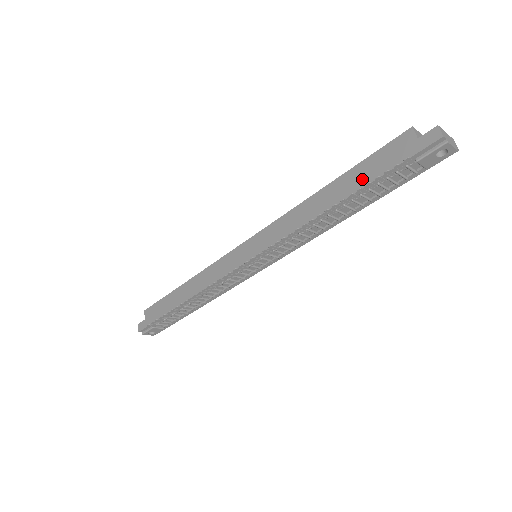
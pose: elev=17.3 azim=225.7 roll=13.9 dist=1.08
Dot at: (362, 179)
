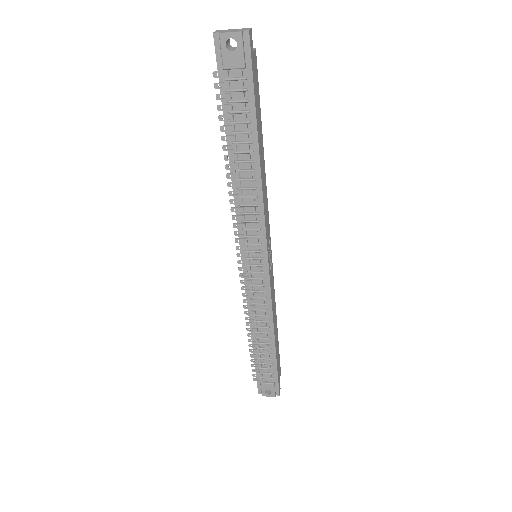
Dot at: occluded
